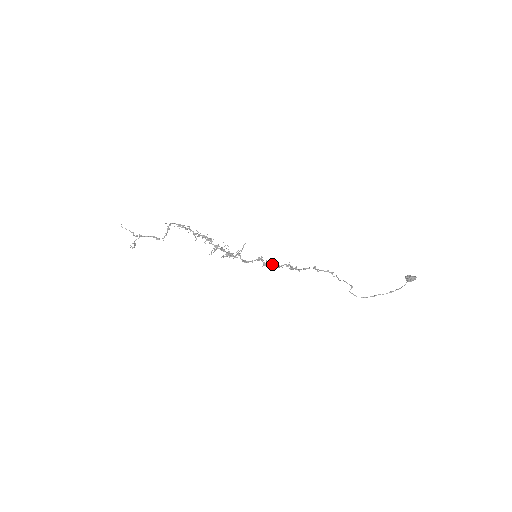
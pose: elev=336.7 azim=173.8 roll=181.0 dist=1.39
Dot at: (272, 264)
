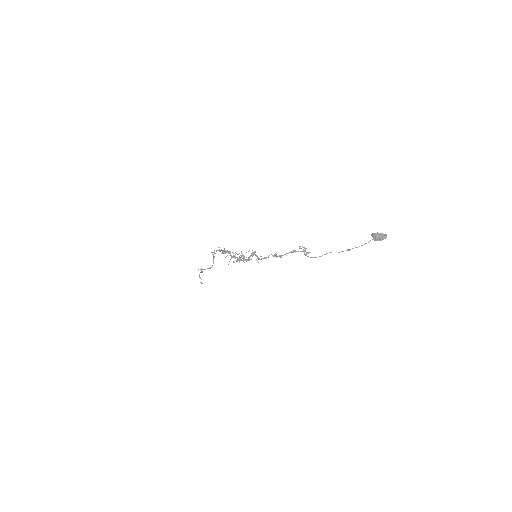
Dot at: (264, 258)
